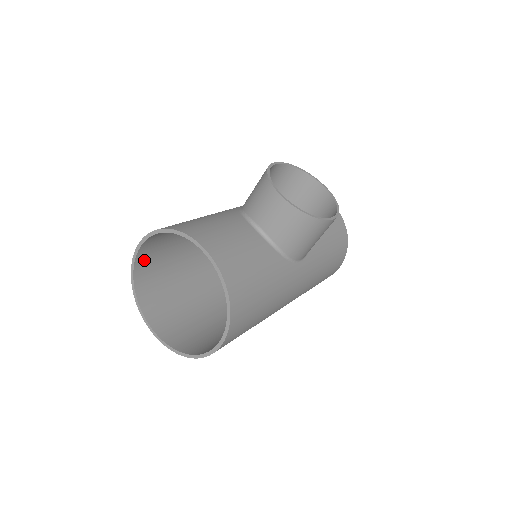
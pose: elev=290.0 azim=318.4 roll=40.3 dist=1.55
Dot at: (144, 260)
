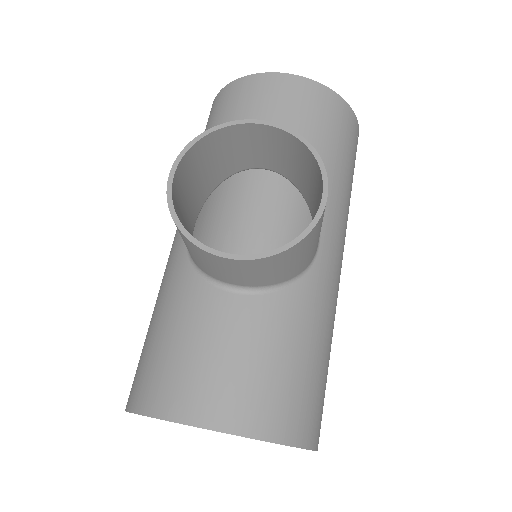
Dot at: occluded
